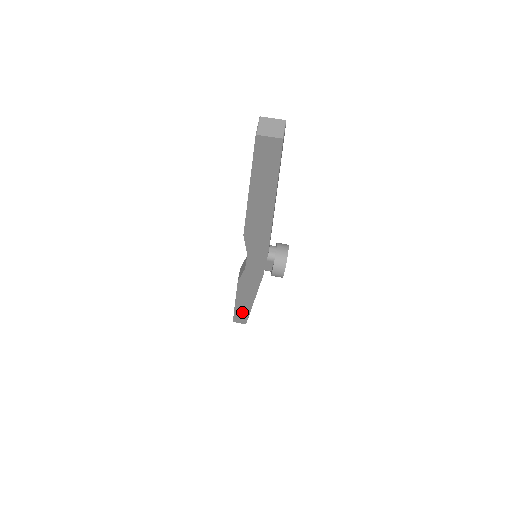
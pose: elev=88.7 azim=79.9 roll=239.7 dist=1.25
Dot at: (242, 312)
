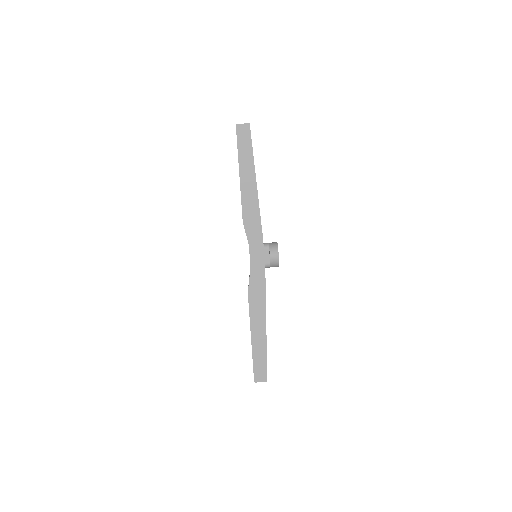
Dot at: (260, 354)
